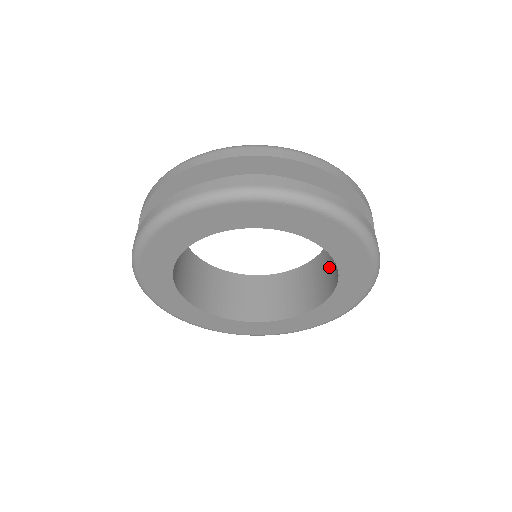
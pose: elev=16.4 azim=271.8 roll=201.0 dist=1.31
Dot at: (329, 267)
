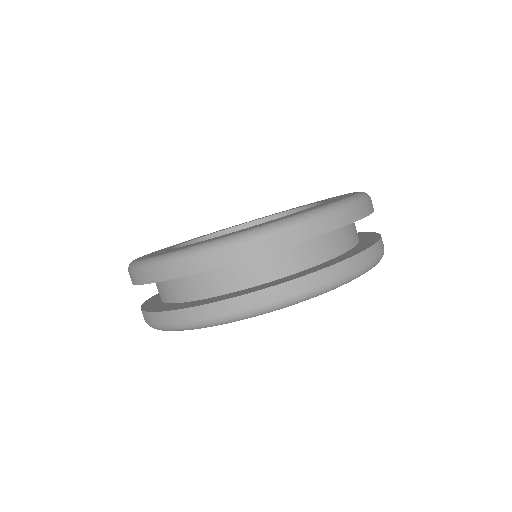
Dot at: occluded
